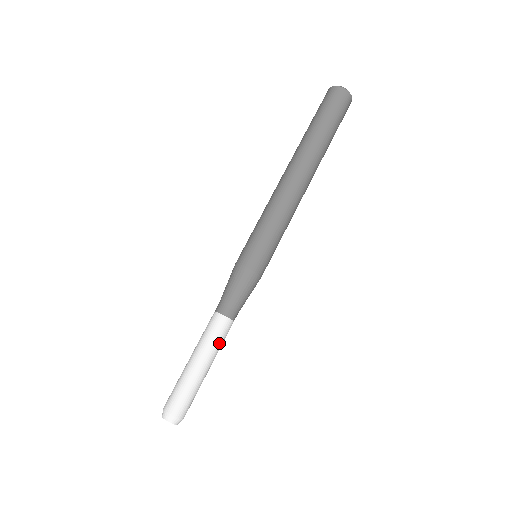
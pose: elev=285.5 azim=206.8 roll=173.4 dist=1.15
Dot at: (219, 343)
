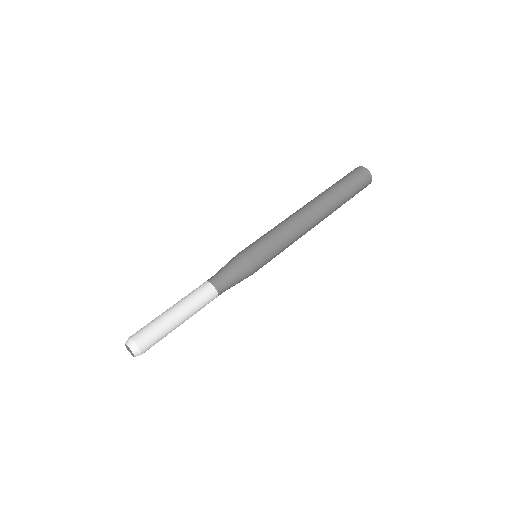
Dot at: (196, 300)
